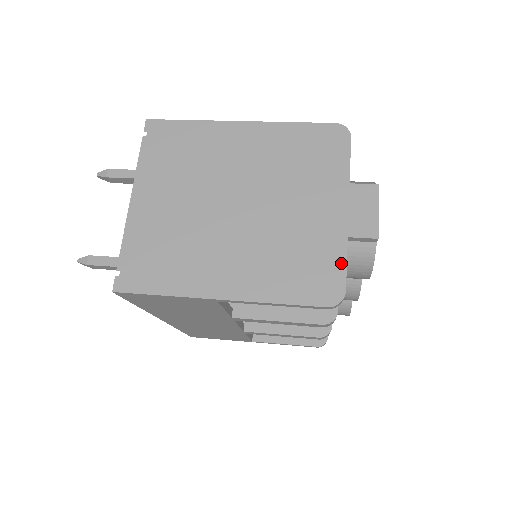
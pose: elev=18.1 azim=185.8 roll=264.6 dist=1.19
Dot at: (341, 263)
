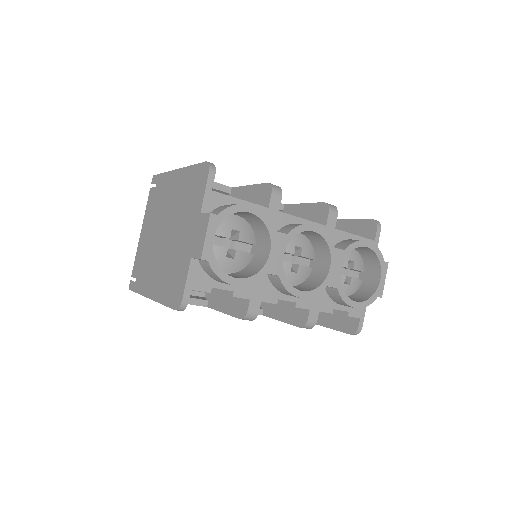
Dot at: (185, 278)
